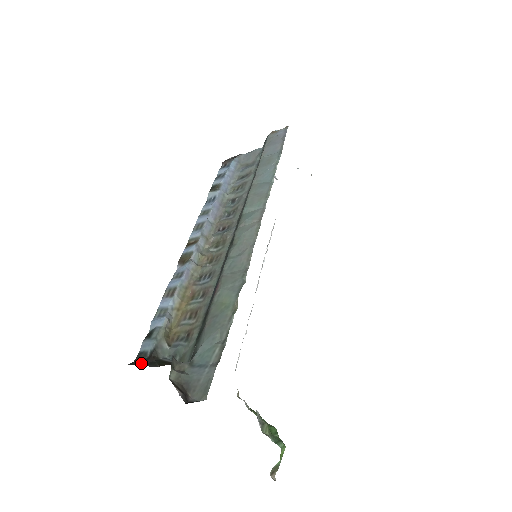
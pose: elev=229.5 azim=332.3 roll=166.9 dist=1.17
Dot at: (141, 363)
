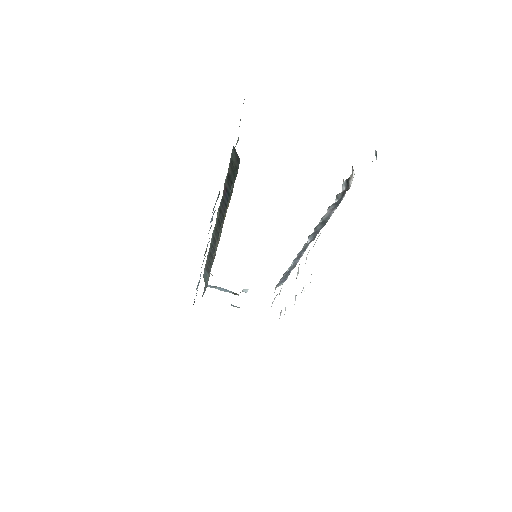
Dot at: occluded
